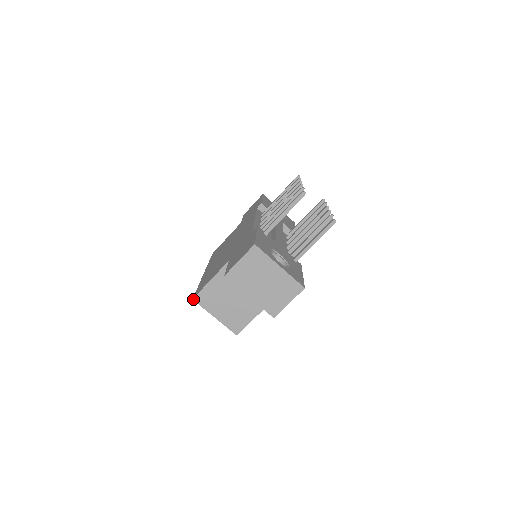
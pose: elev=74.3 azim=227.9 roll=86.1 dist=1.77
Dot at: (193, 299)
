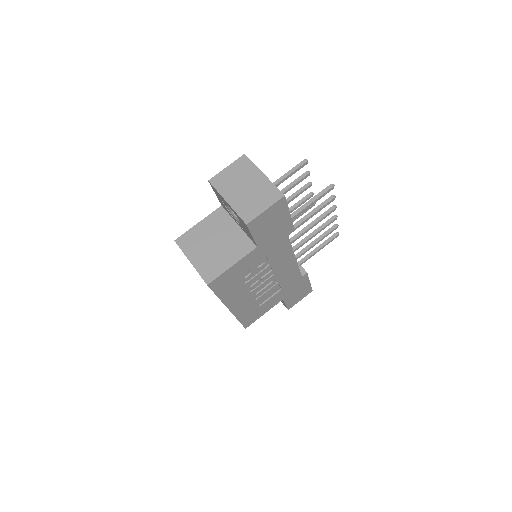
Dot at: (175, 240)
